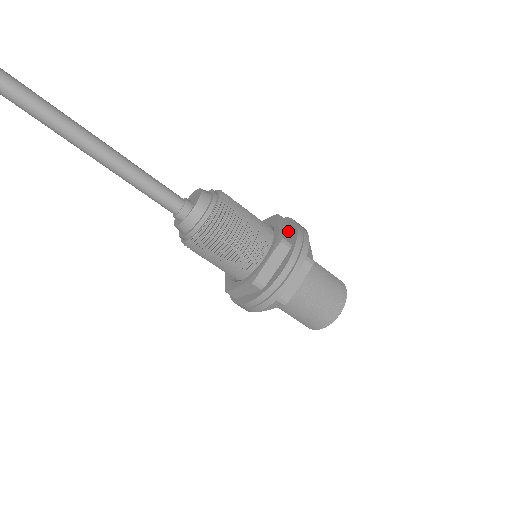
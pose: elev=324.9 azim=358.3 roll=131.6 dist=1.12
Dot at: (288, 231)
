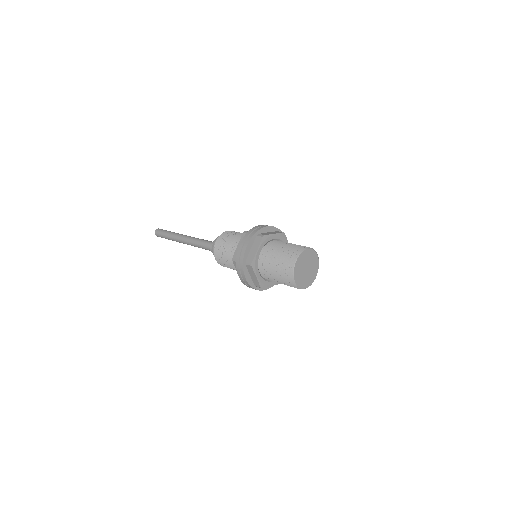
Dot at: occluded
